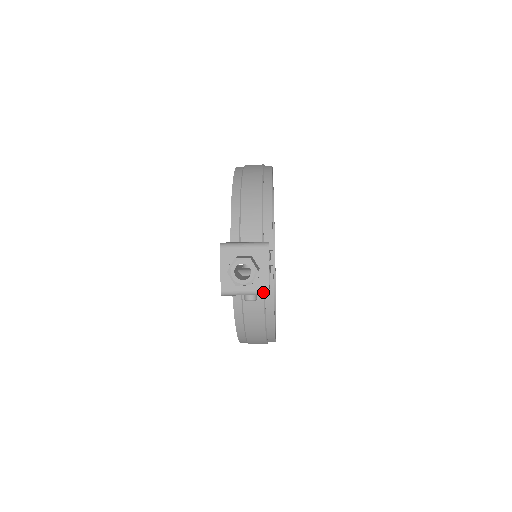
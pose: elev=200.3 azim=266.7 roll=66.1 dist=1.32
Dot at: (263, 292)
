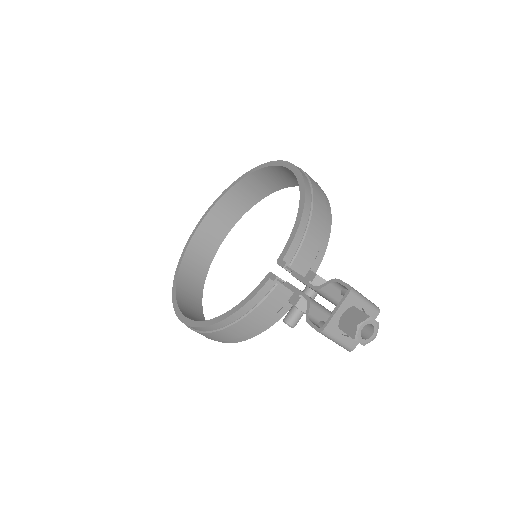
Dot at: (349, 348)
